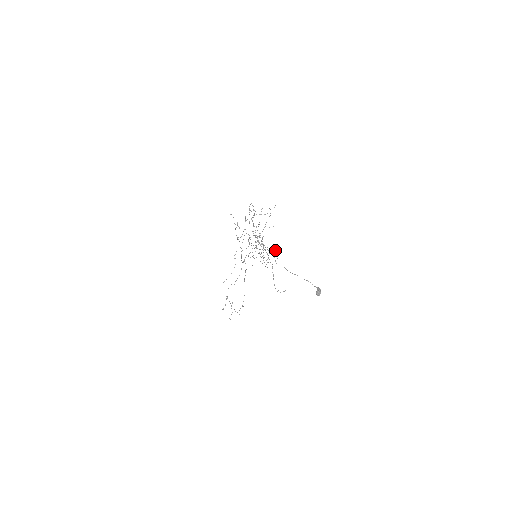
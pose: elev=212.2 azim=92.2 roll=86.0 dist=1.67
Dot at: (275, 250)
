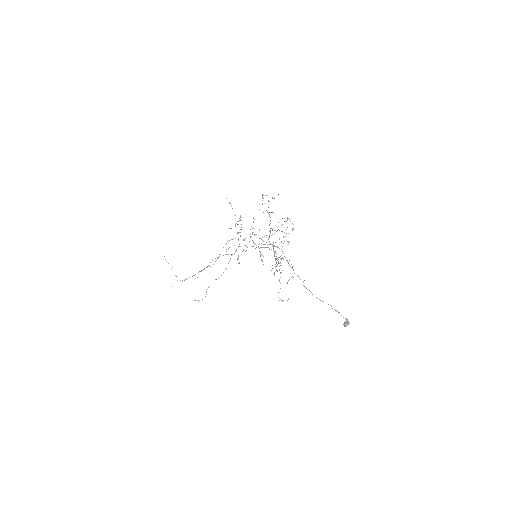
Dot at: occluded
